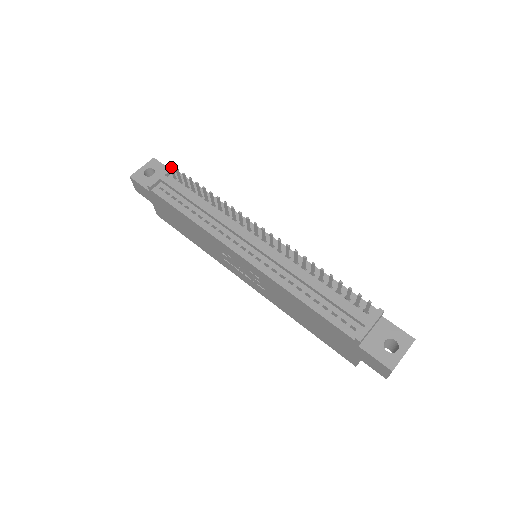
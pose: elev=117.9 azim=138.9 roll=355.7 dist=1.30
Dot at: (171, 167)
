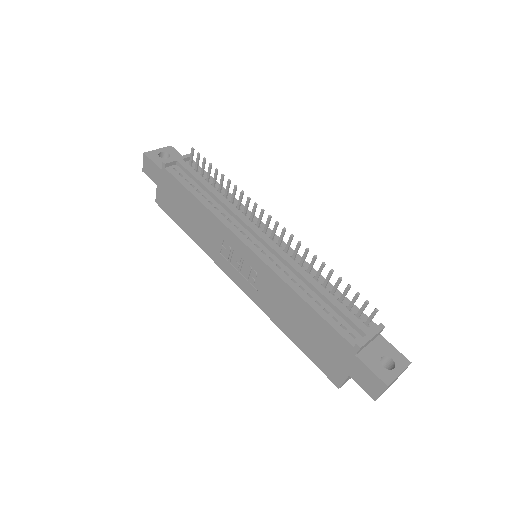
Dot at: (193, 151)
